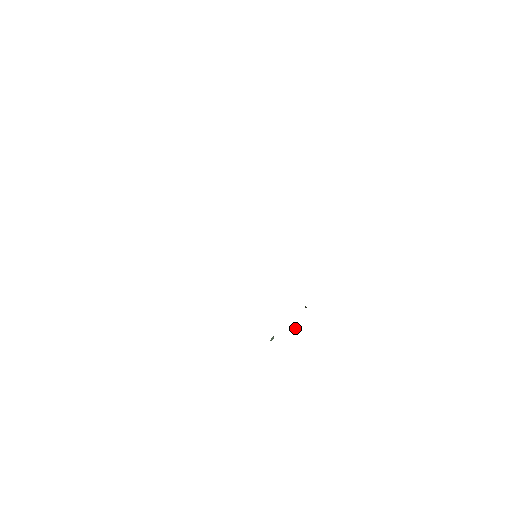
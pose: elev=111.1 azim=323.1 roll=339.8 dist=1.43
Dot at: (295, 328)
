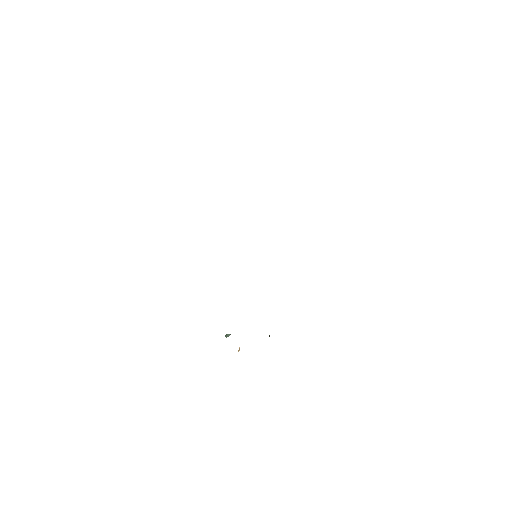
Dot at: (238, 350)
